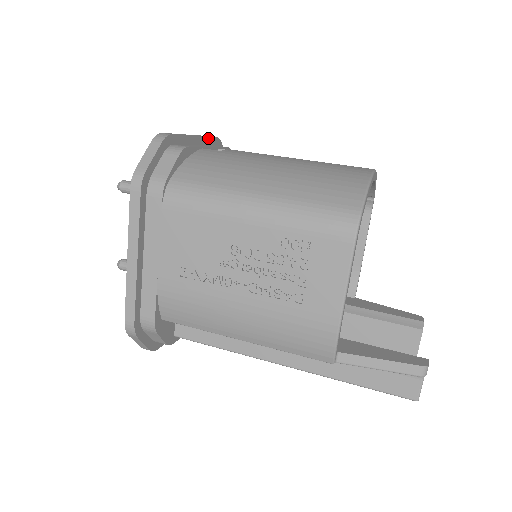
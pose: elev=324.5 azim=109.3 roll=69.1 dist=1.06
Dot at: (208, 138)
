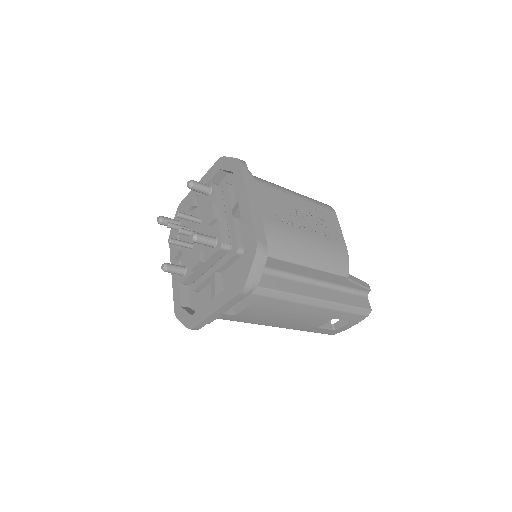
Dot at: occluded
